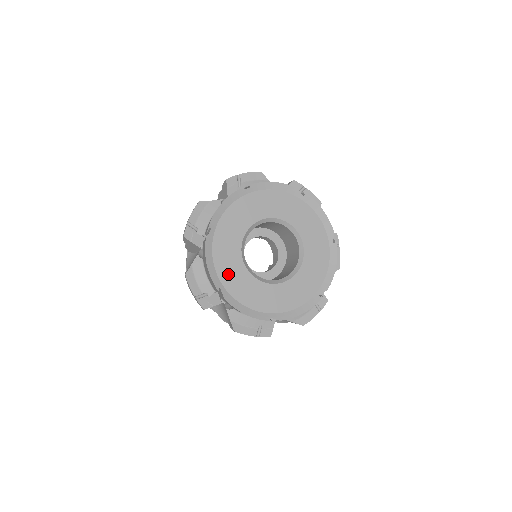
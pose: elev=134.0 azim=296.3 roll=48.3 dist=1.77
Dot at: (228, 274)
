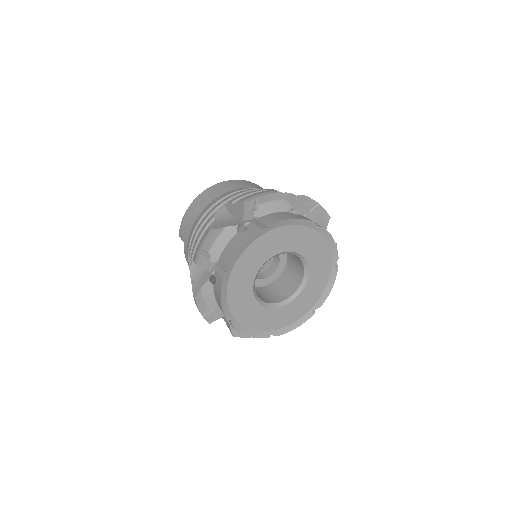
Dot at: (239, 306)
